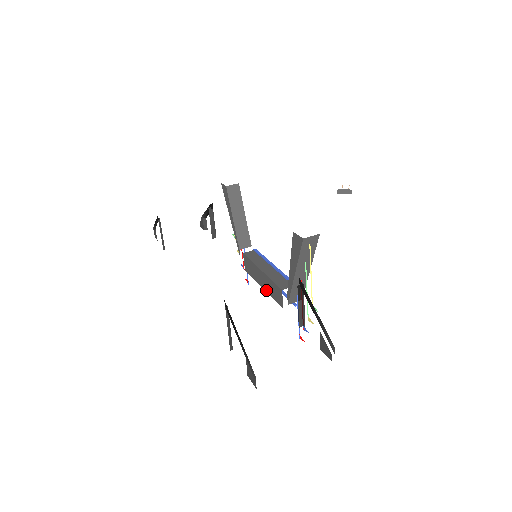
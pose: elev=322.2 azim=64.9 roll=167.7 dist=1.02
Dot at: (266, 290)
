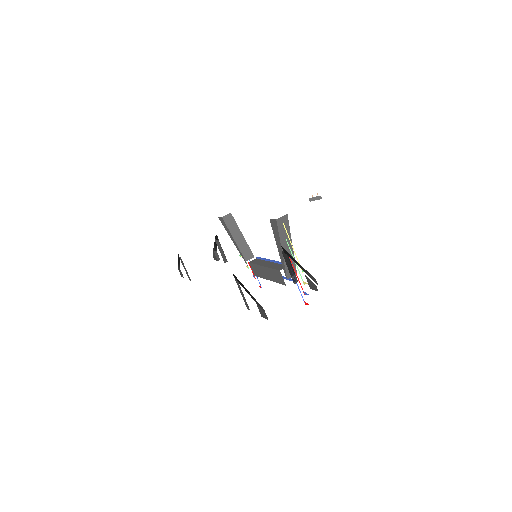
Dot at: (272, 280)
